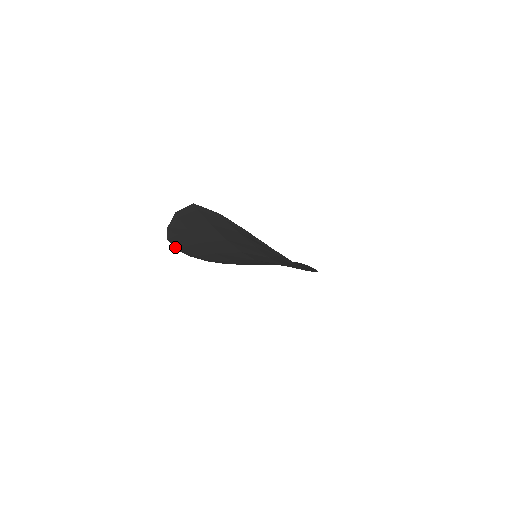
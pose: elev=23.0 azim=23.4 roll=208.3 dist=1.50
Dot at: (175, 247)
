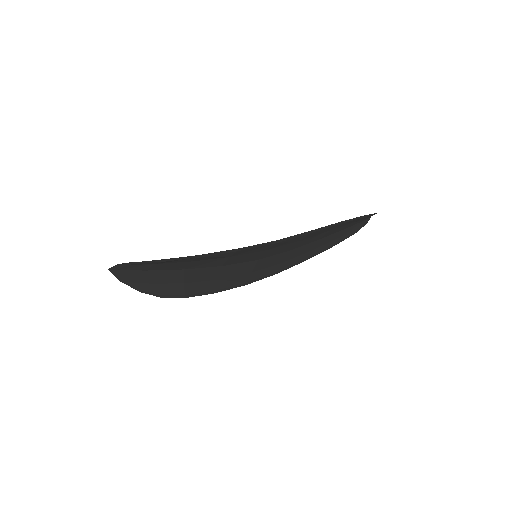
Dot at: (182, 297)
